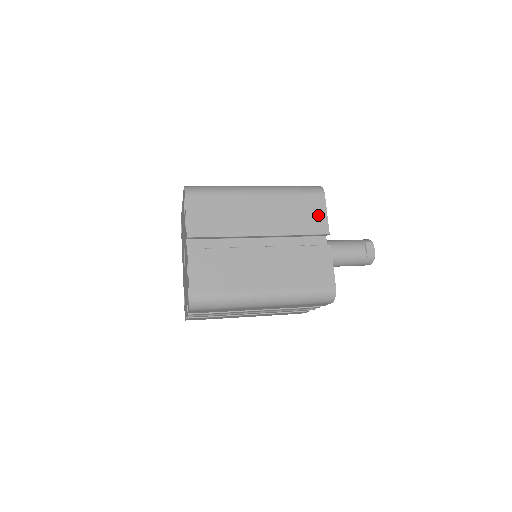
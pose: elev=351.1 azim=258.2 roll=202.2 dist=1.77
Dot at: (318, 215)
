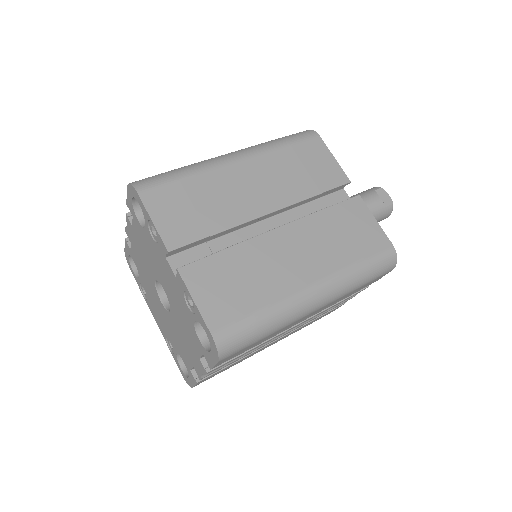
Dot at: (325, 163)
